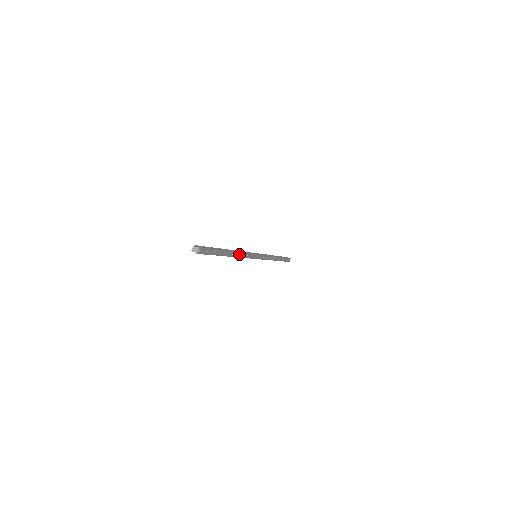
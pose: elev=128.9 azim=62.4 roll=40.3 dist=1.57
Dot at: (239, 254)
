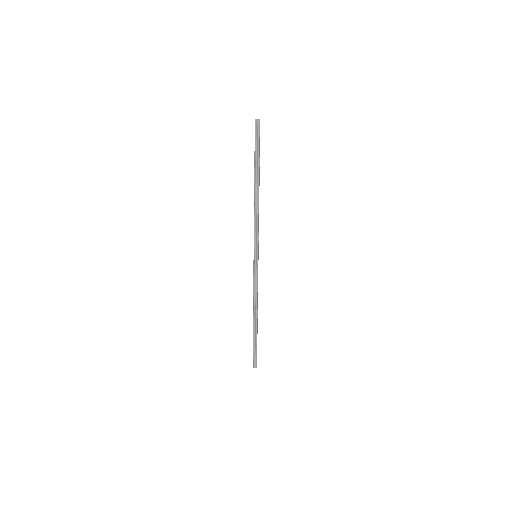
Dot at: (258, 205)
